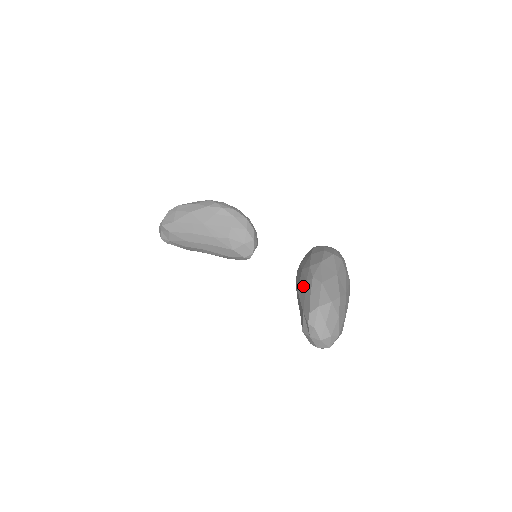
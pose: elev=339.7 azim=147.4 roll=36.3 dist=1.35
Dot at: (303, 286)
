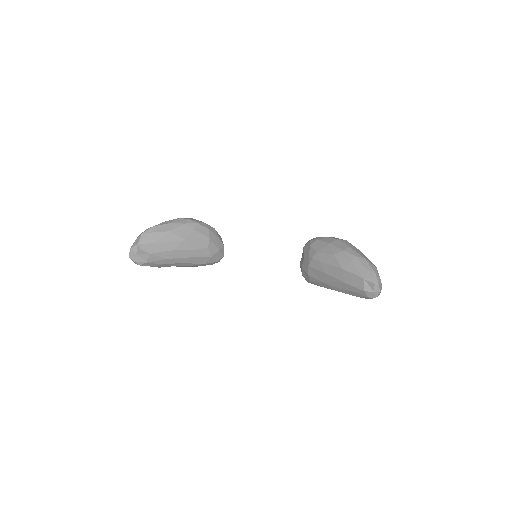
Dot at: (349, 264)
